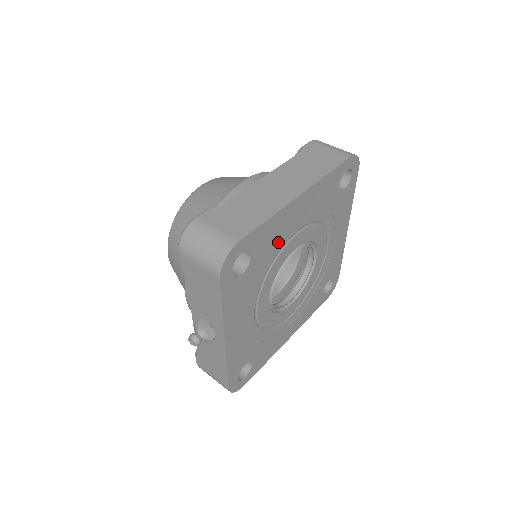
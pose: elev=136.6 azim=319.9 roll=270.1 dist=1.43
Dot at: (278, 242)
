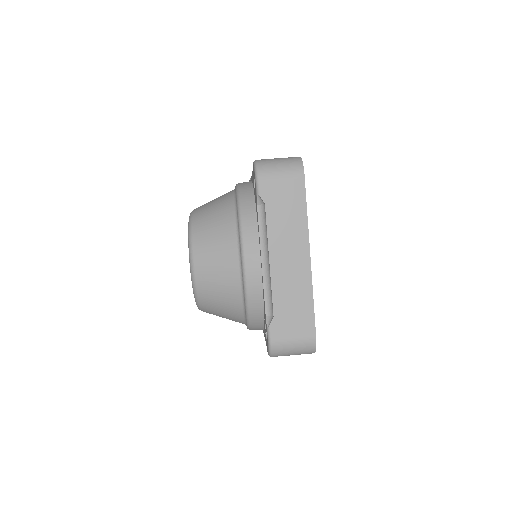
Dot at: occluded
